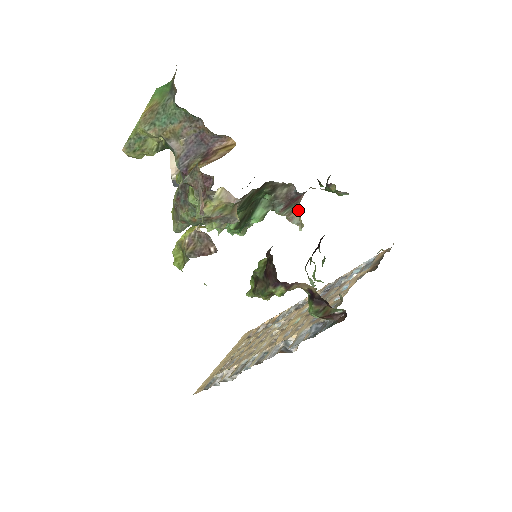
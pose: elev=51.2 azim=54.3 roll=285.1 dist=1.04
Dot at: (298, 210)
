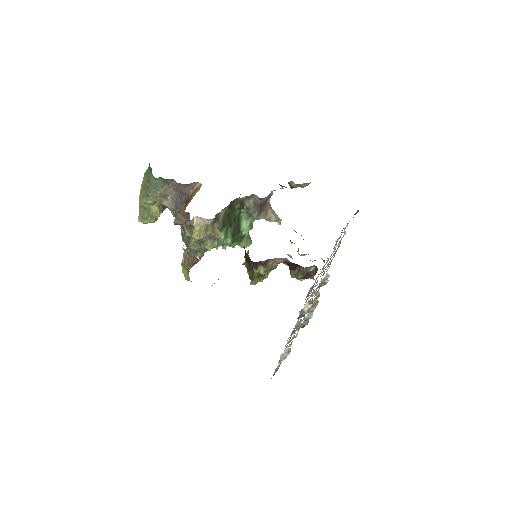
Dot at: (272, 211)
